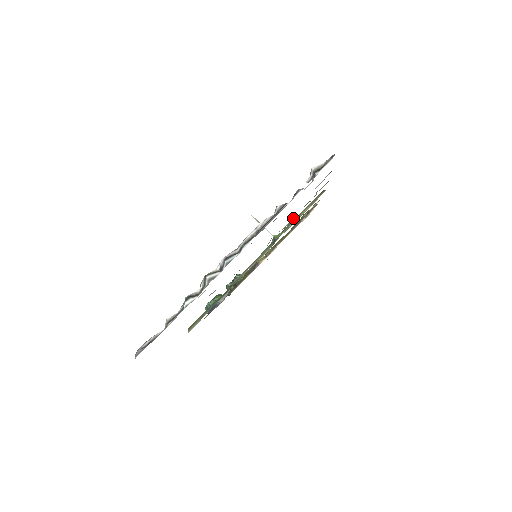
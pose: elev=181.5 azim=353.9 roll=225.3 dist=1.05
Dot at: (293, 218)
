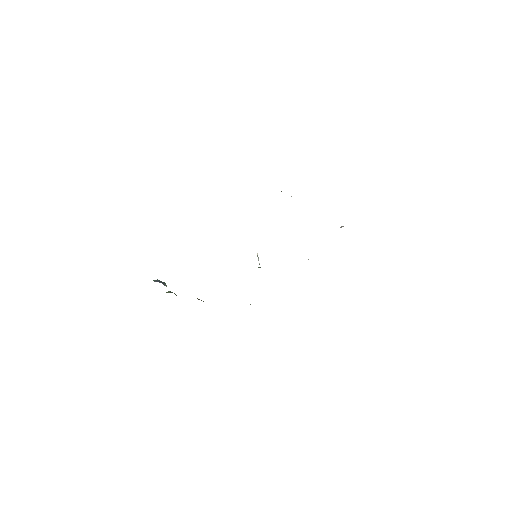
Dot at: occluded
